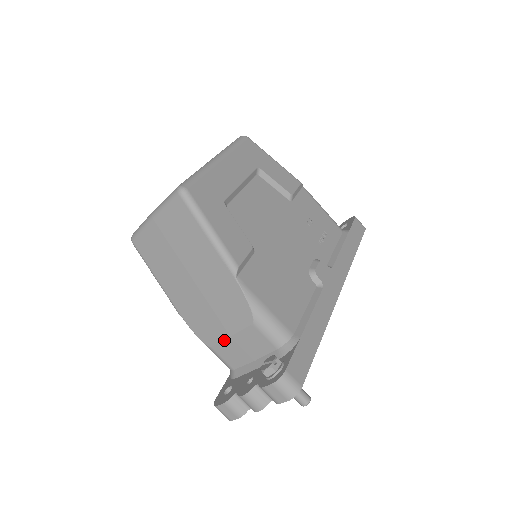
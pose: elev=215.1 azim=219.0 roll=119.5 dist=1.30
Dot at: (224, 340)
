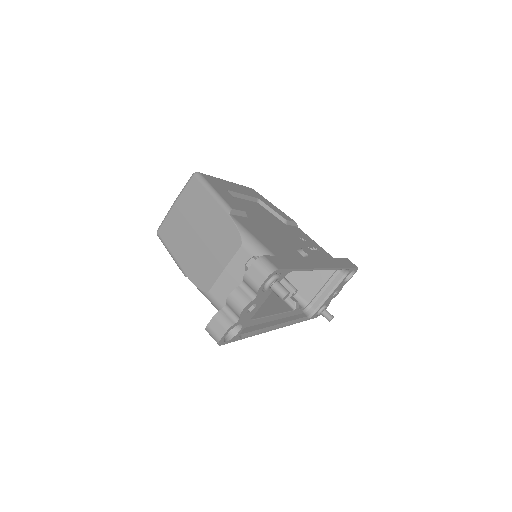
Dot at: (219, 276)
